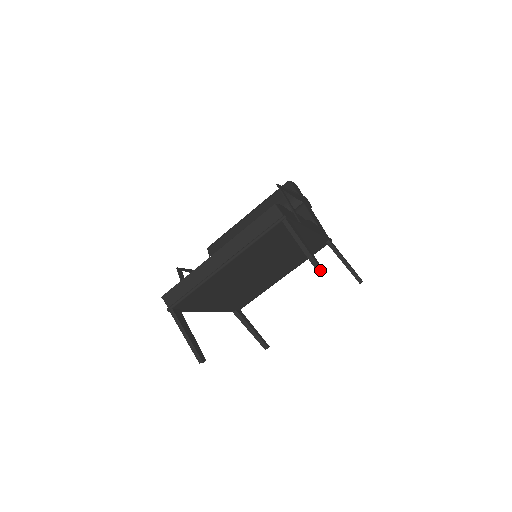
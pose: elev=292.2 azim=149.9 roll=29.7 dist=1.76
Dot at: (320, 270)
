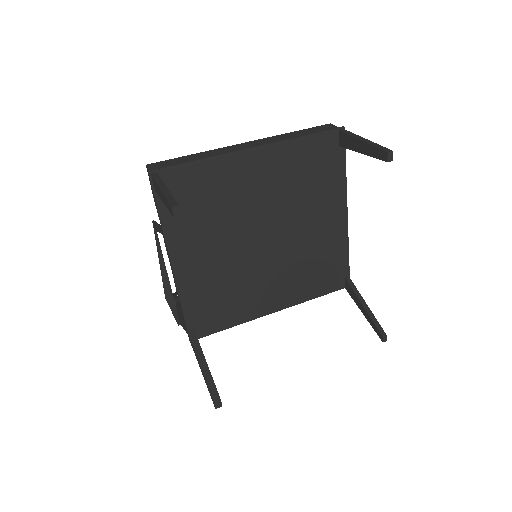
Dot at: (387, 149)
